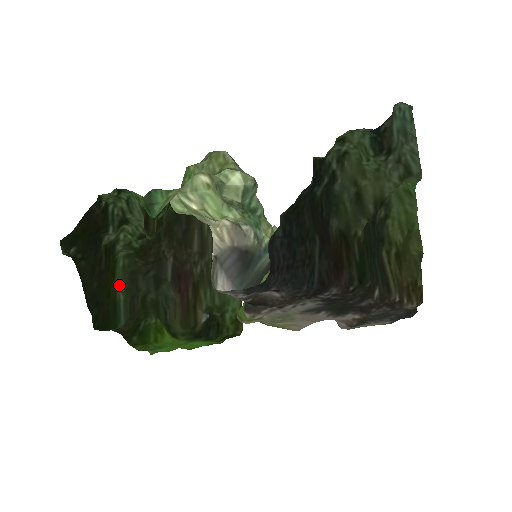
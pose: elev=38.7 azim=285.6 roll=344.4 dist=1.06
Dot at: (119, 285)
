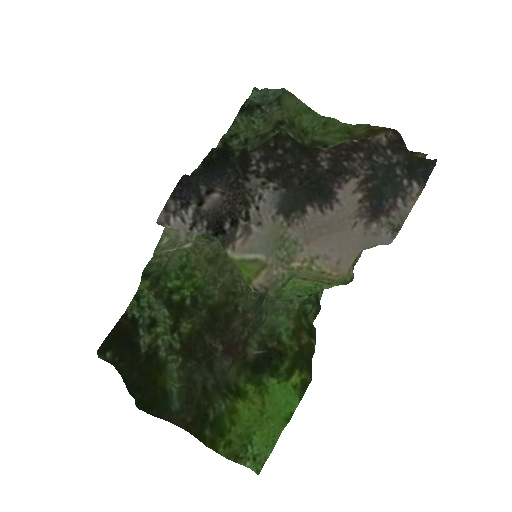
Dot at: (171, 384)
